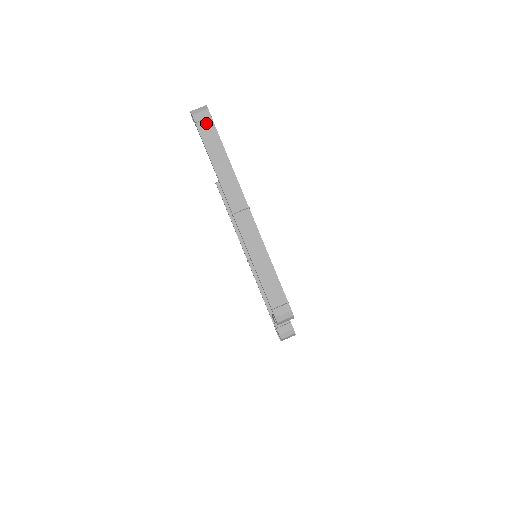
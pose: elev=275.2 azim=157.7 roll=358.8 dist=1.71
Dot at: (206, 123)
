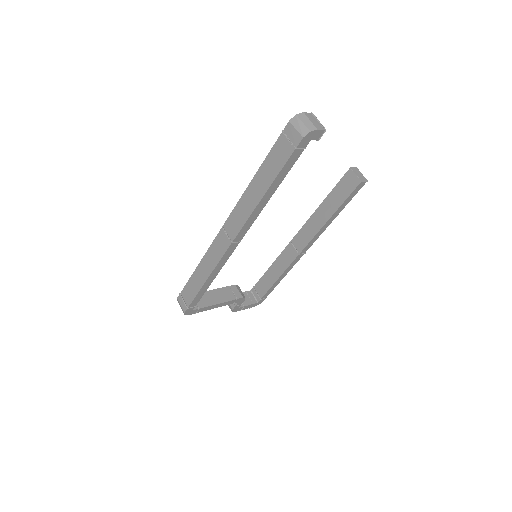
Dot at: (287, 146)
